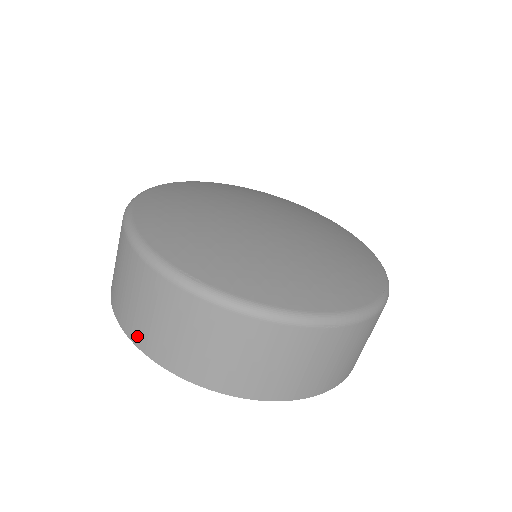
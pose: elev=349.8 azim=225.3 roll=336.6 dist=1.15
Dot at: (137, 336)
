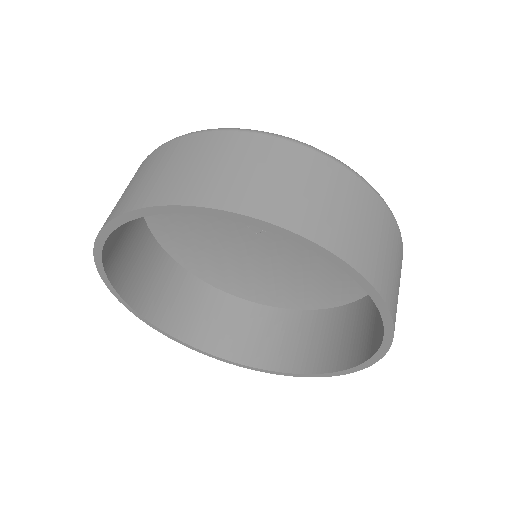
Dot at: (145, 198)
